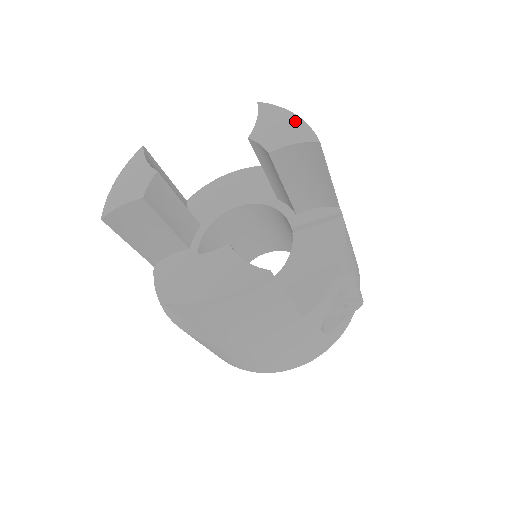
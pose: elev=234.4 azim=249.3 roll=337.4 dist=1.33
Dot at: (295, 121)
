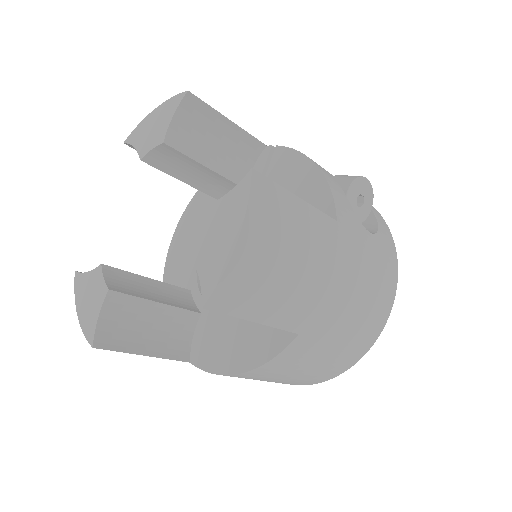
Dot at: (159, 110)
